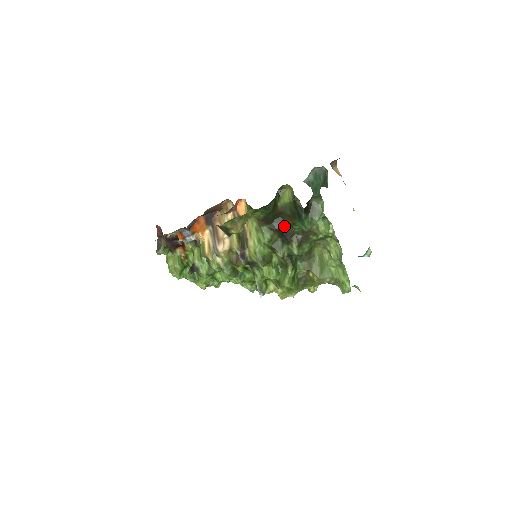
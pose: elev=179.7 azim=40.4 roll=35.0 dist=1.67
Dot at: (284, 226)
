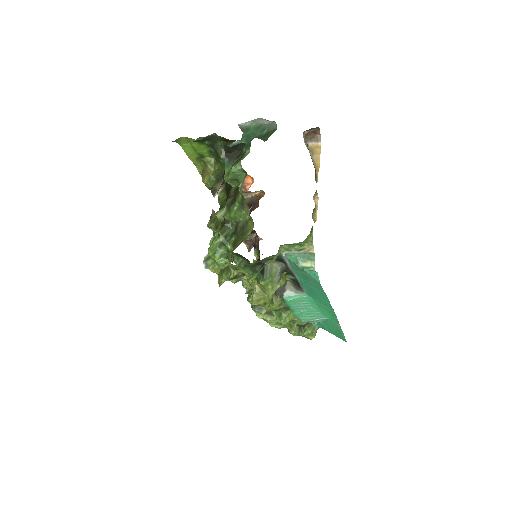
Dot at: occluded
